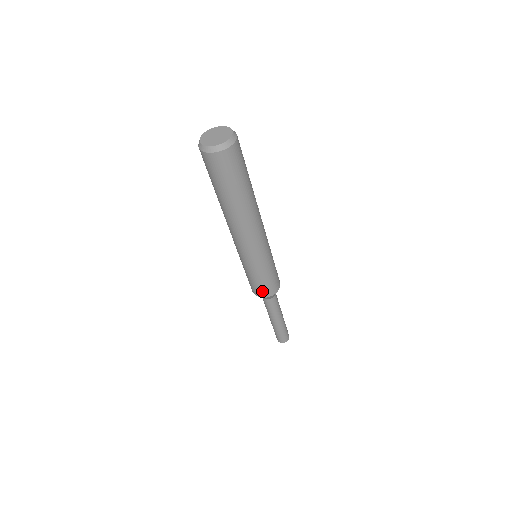
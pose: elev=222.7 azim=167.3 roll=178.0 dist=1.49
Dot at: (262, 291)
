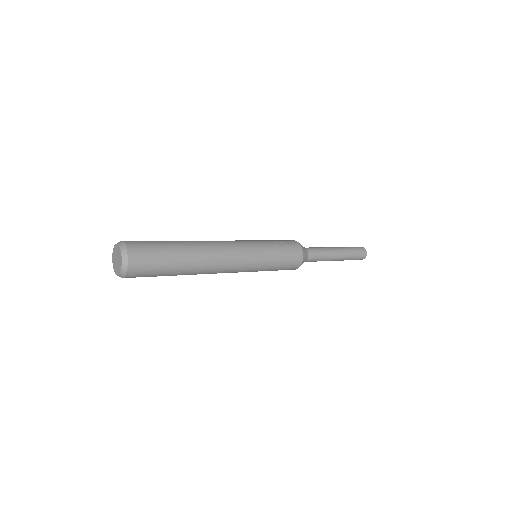
Dot at: occluded
